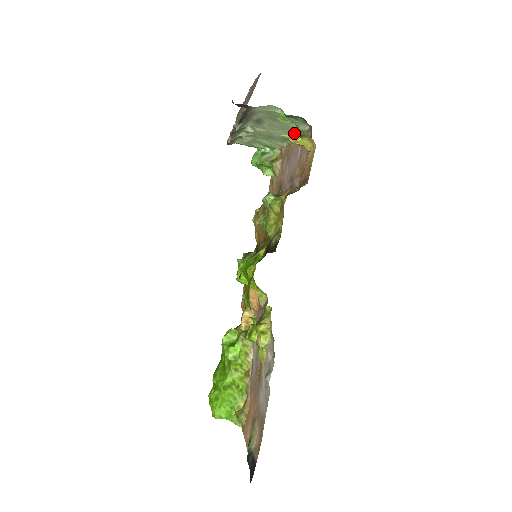
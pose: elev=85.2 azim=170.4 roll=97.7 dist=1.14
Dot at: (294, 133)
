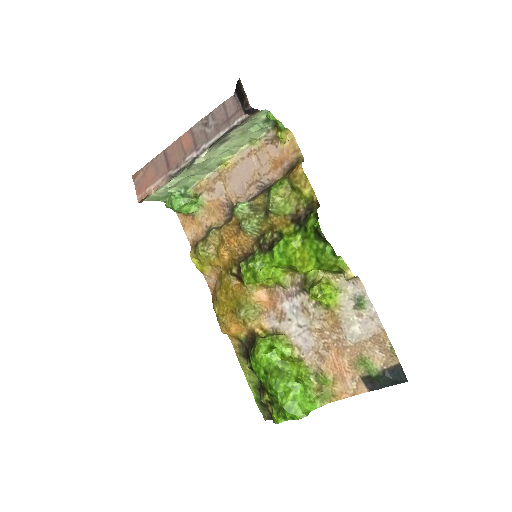
Dot at: (237, 151)
